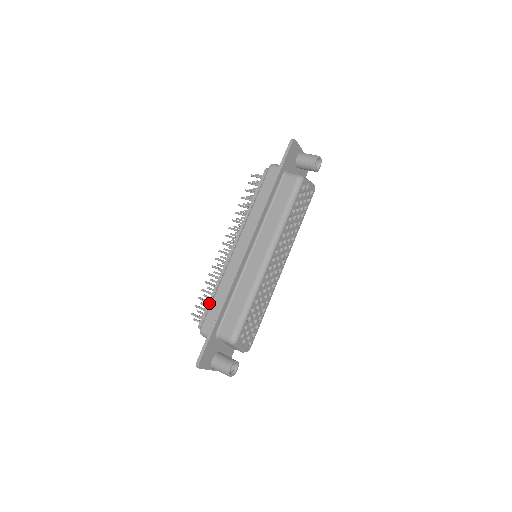
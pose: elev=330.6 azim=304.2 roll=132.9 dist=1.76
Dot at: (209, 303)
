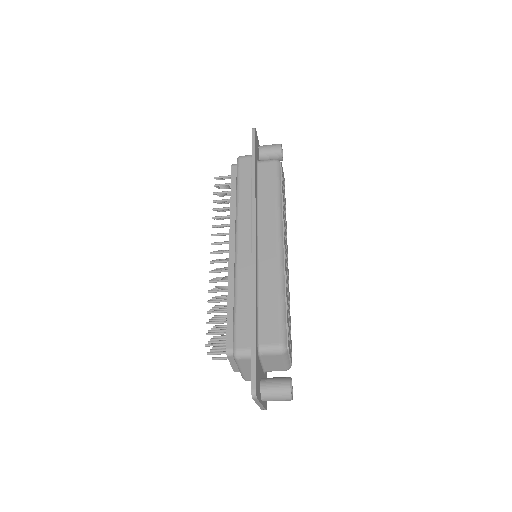
Dot at: (229, 319)
